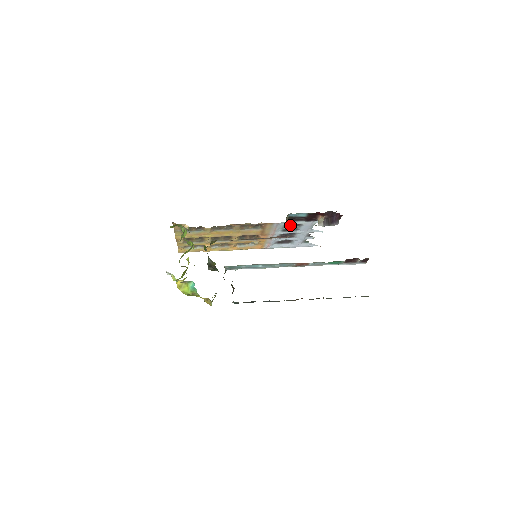
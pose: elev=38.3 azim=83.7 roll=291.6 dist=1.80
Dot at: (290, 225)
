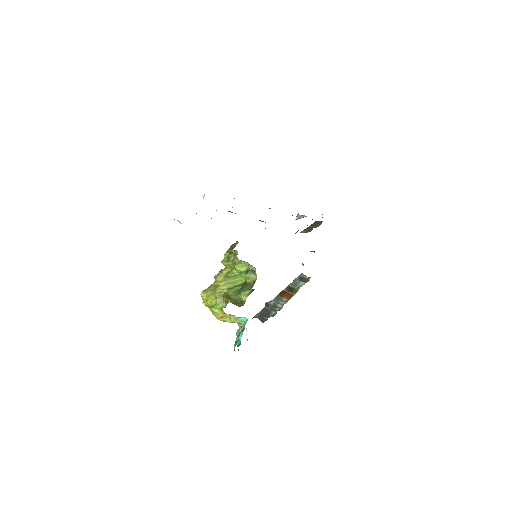
Dot at: occluded
